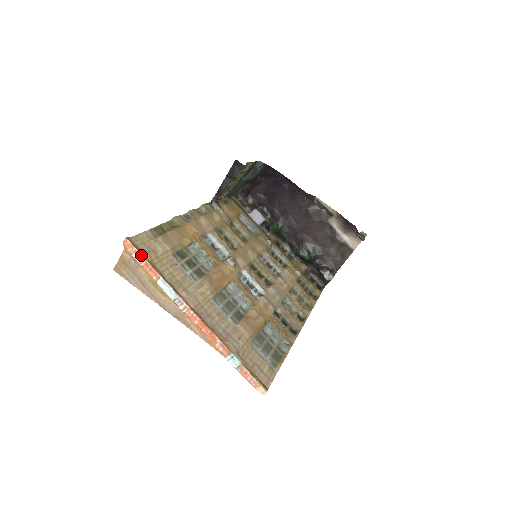
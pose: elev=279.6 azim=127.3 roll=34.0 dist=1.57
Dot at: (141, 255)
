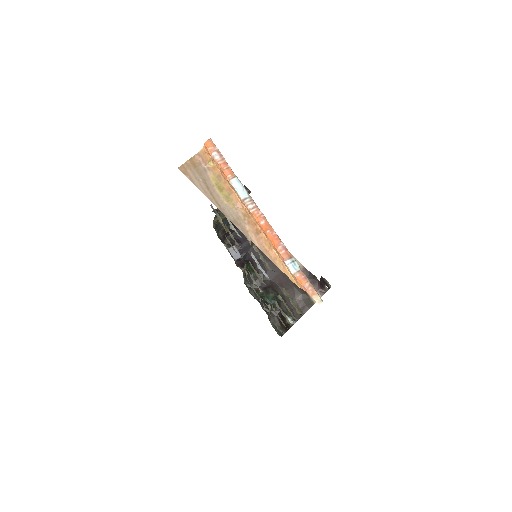
Dot at: (222, 155)
